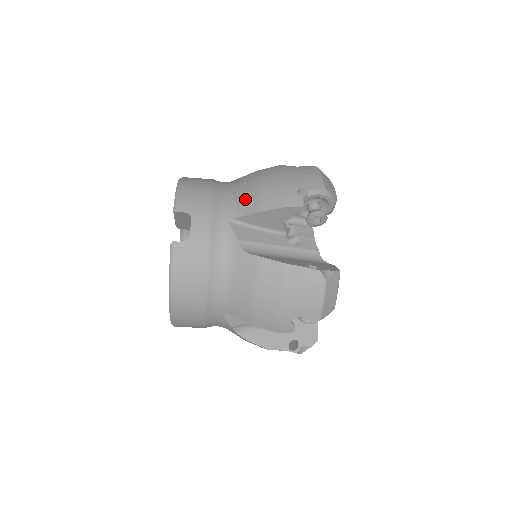
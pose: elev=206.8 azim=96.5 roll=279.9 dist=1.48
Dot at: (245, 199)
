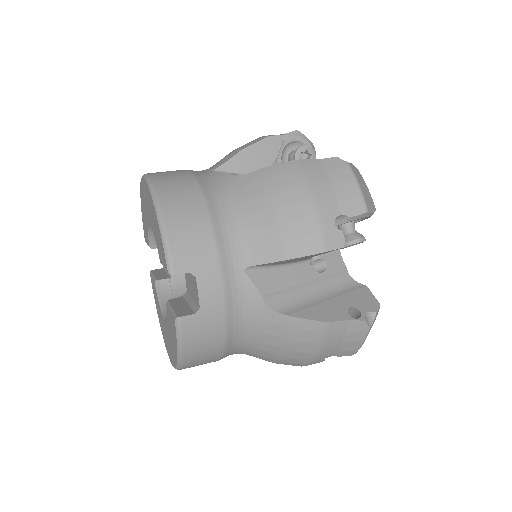
Dot at: (263, 236)
